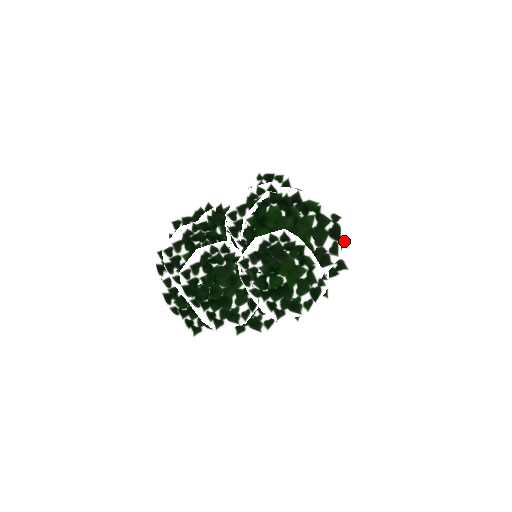
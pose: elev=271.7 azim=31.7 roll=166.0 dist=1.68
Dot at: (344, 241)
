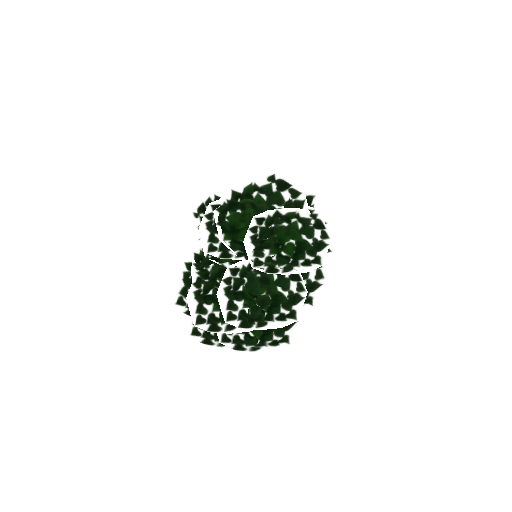
Dot at: occluded
